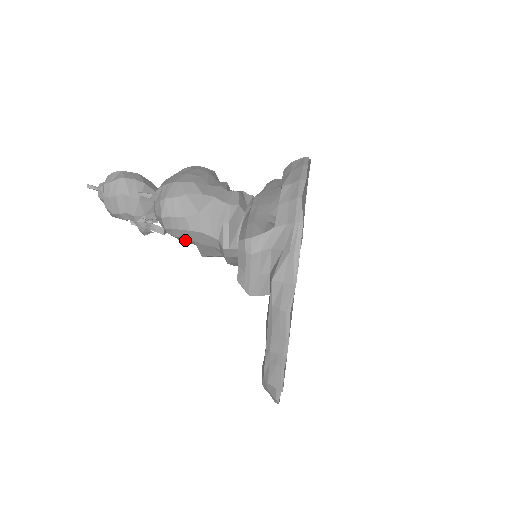
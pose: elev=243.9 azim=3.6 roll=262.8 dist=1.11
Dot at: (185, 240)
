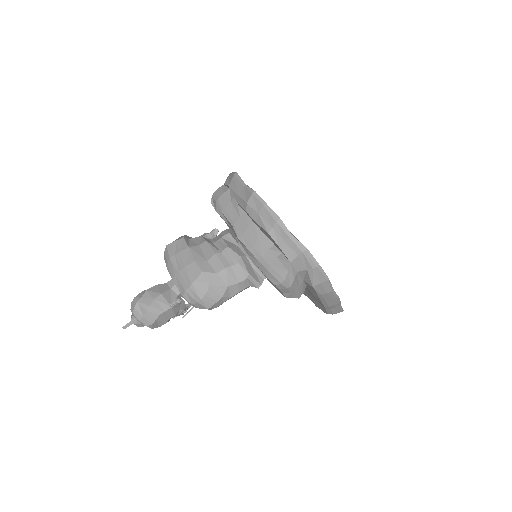
Dot at: occluded
